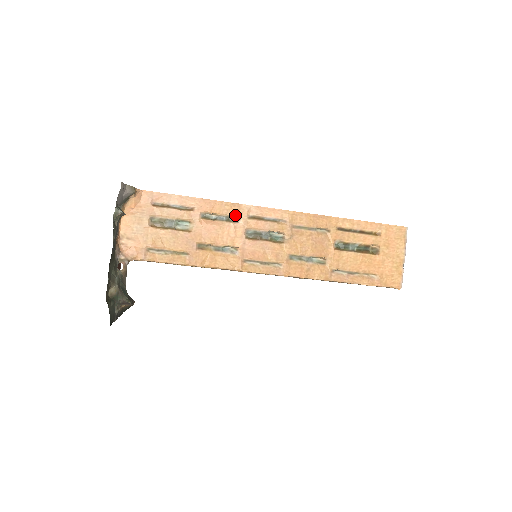
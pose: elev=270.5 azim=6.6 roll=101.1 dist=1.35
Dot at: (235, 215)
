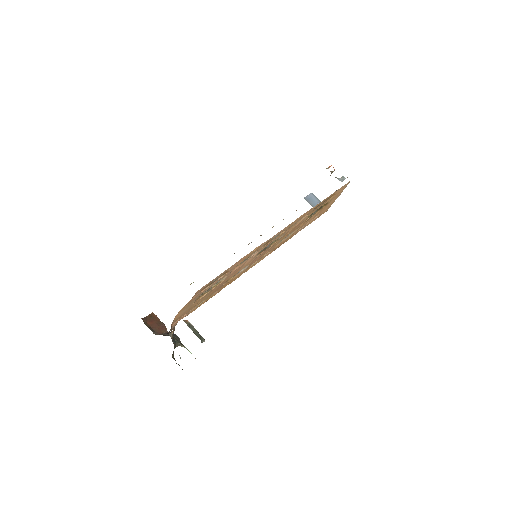
Dot at: occluded
